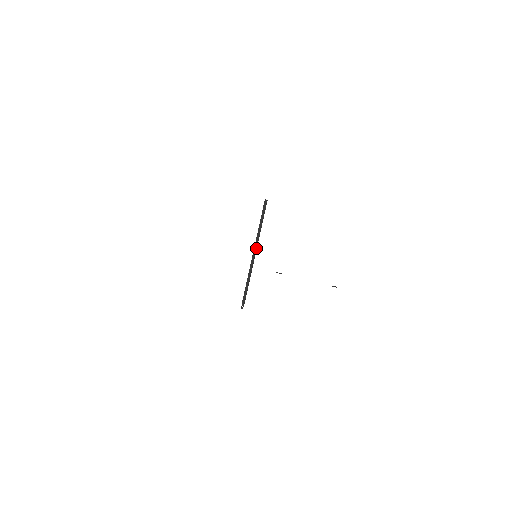
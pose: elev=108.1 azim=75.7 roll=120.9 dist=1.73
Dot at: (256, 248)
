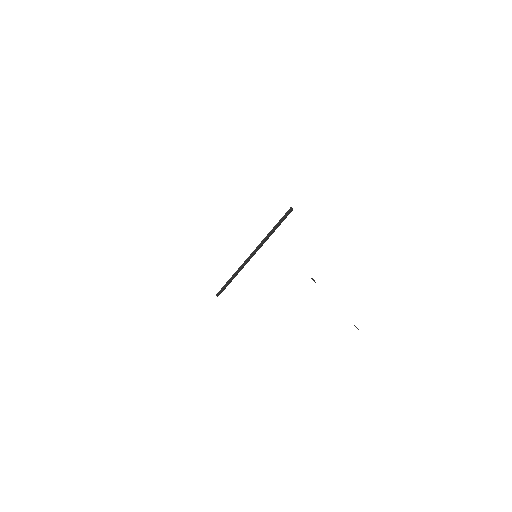
Dot at: (258, 249)
